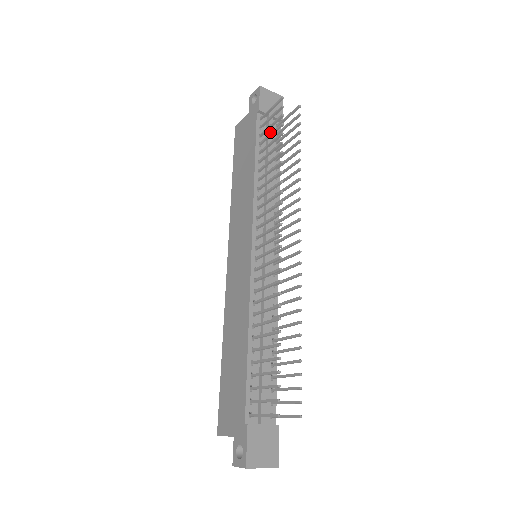
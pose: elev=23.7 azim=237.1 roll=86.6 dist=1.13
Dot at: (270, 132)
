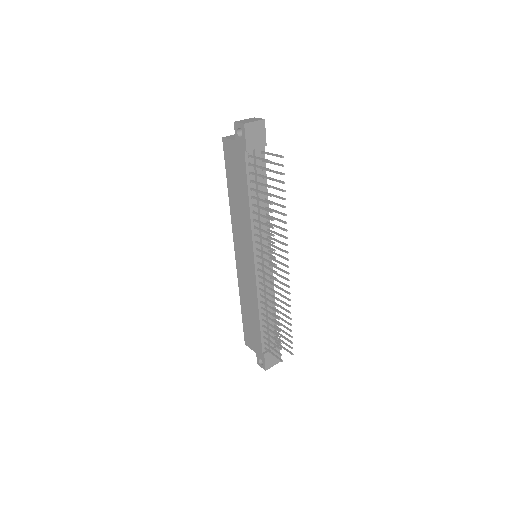
Dot at: occluded
